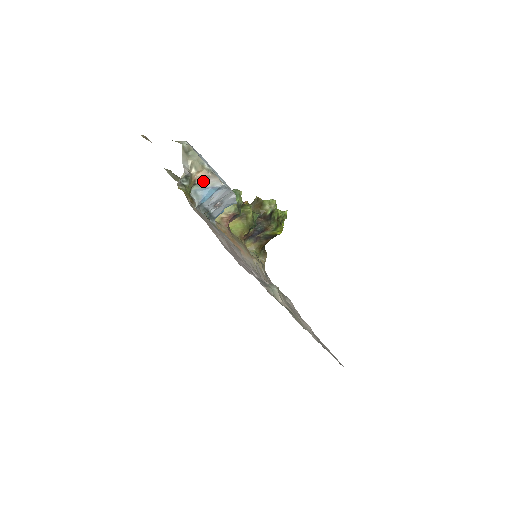
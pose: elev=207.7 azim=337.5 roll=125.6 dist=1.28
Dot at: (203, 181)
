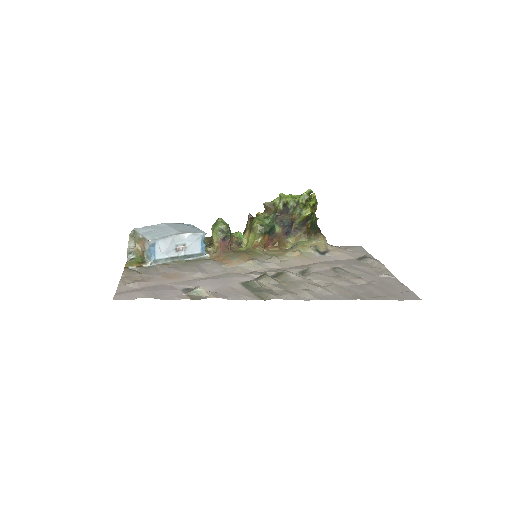
Dot at: (145, 247)
